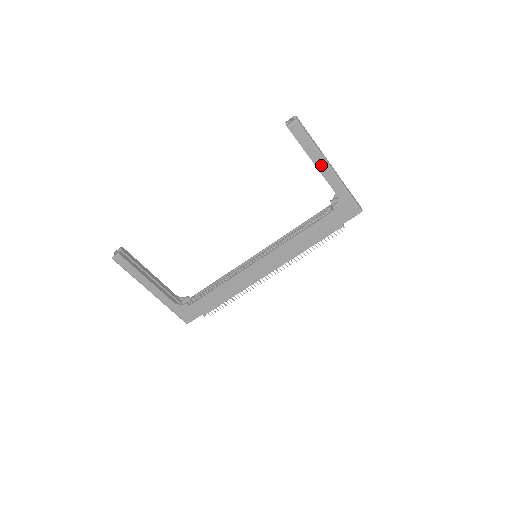
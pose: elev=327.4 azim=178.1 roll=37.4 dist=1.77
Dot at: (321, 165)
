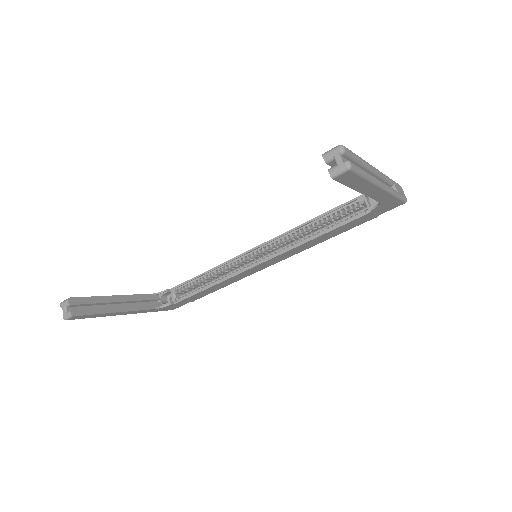
Dot at: (370, 190)
